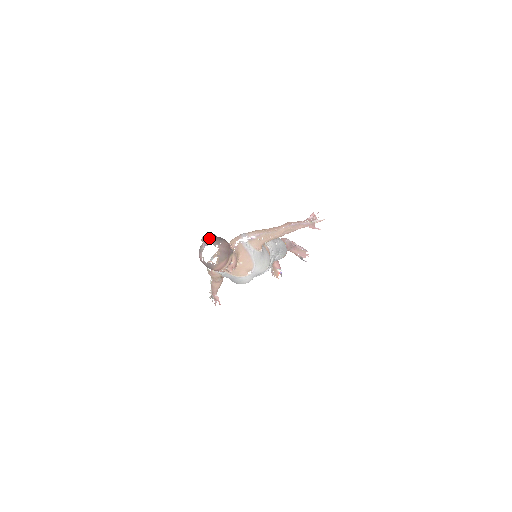
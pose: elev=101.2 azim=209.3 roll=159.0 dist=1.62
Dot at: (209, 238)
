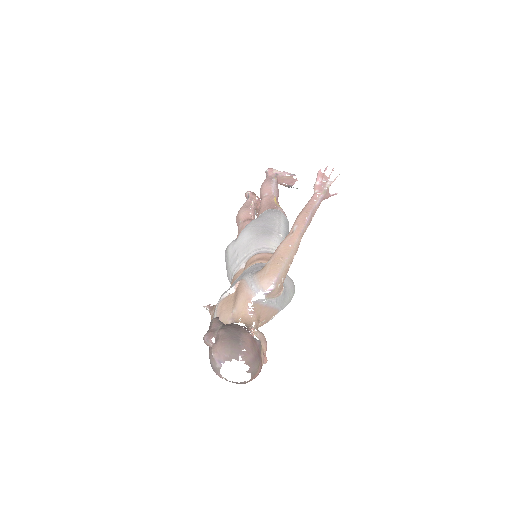
Dot at: (219, 344)
